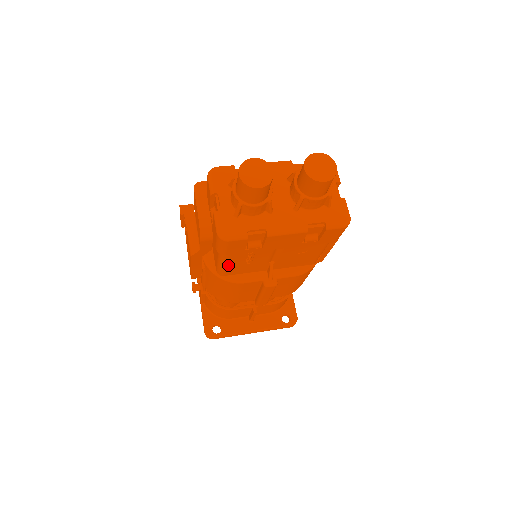
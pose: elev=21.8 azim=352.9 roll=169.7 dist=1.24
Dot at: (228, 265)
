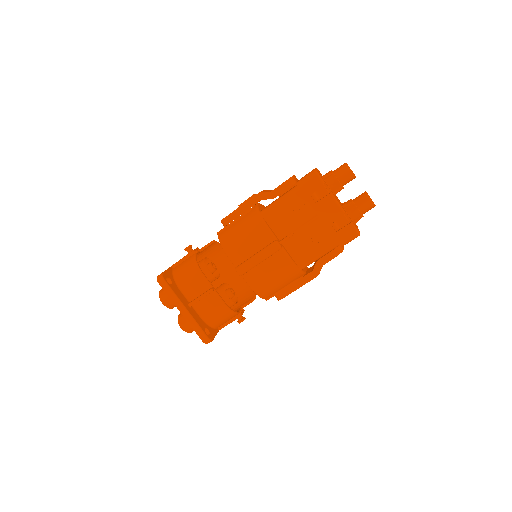
Dot at: (280, 205)
